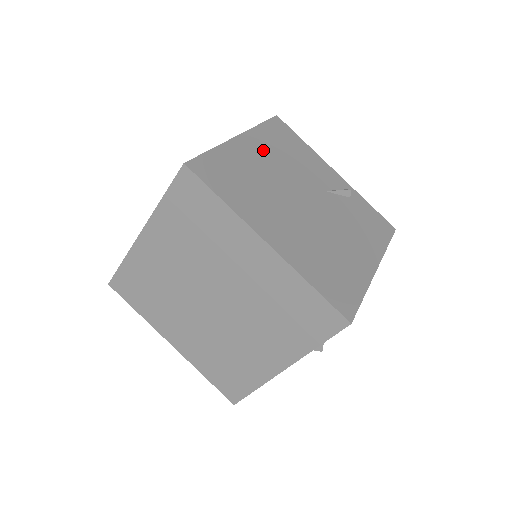
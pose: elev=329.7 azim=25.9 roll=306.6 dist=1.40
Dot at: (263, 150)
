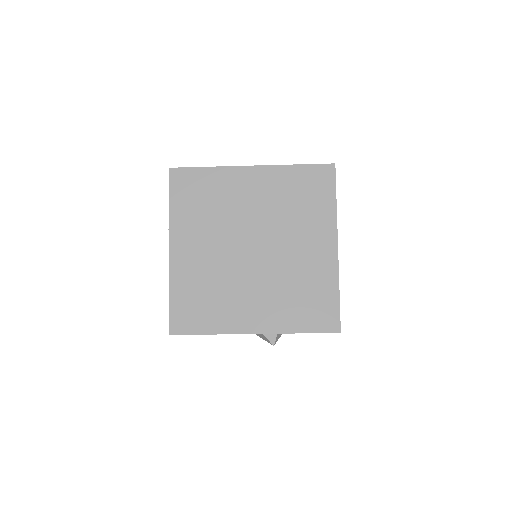
Dot at: occluded
